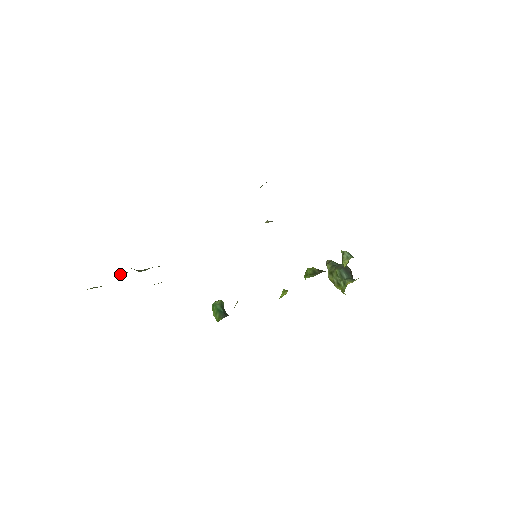
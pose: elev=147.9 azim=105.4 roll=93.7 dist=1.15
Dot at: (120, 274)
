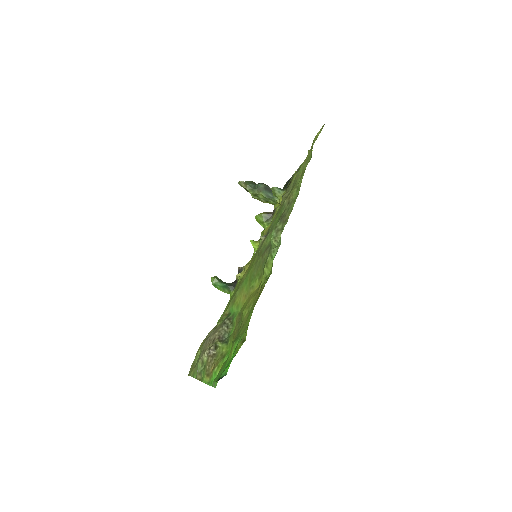
Dot at: (212, 351)
